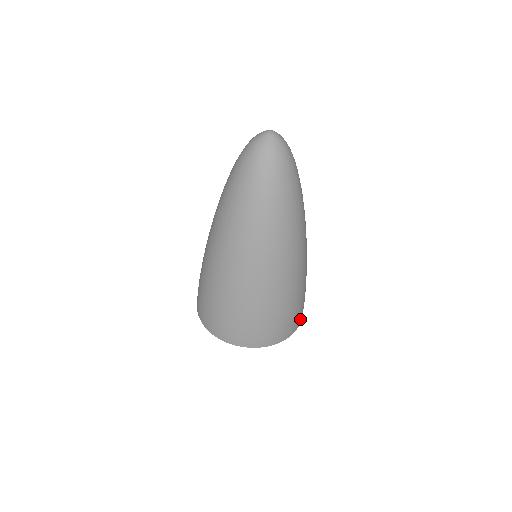
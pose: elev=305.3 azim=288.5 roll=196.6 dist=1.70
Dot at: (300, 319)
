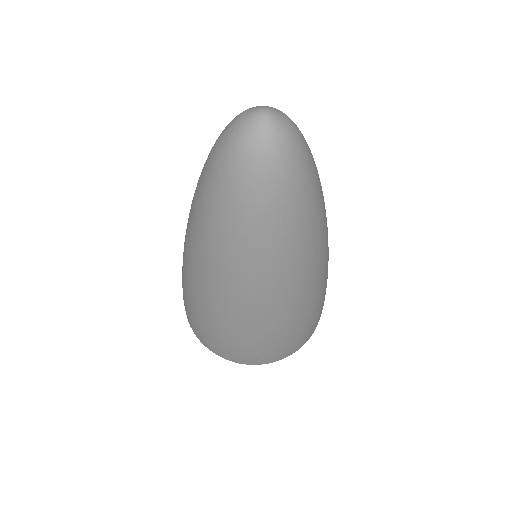
Dot at: (272, 358)
